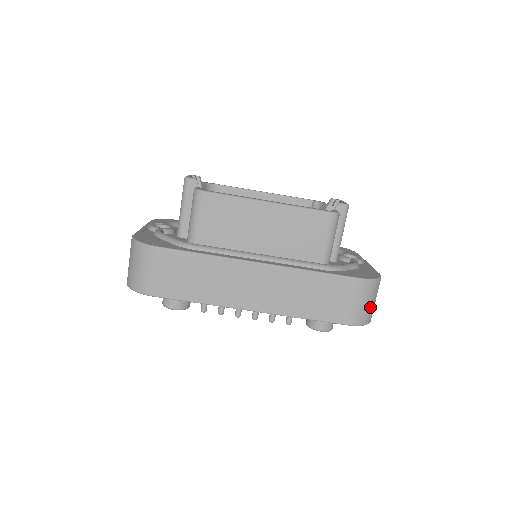
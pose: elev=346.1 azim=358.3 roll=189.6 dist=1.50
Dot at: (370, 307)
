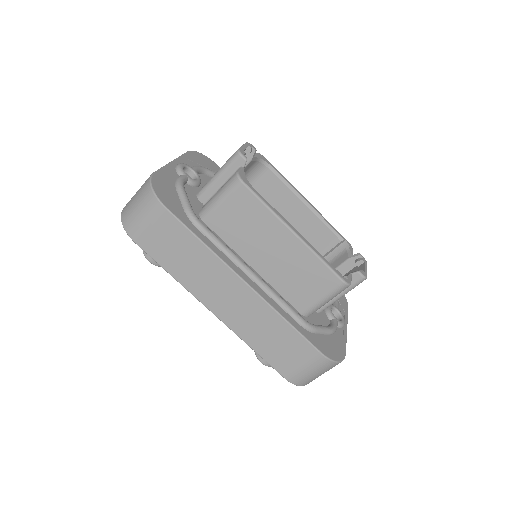
Dot at: (315, 377)
